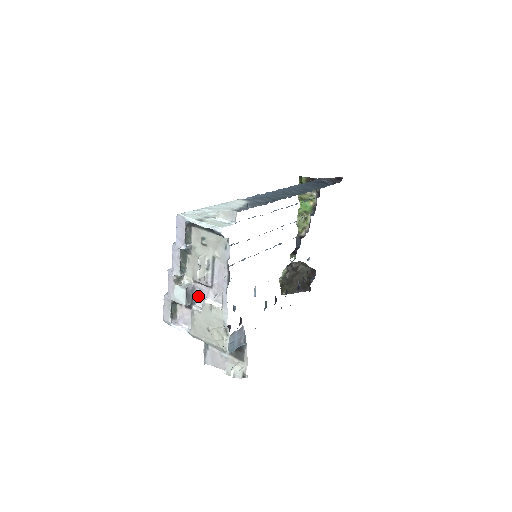
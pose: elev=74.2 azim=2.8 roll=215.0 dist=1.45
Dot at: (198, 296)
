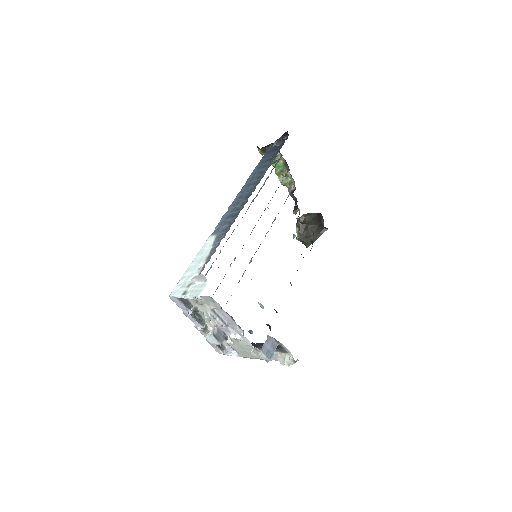
Dot at: (225, 332)
